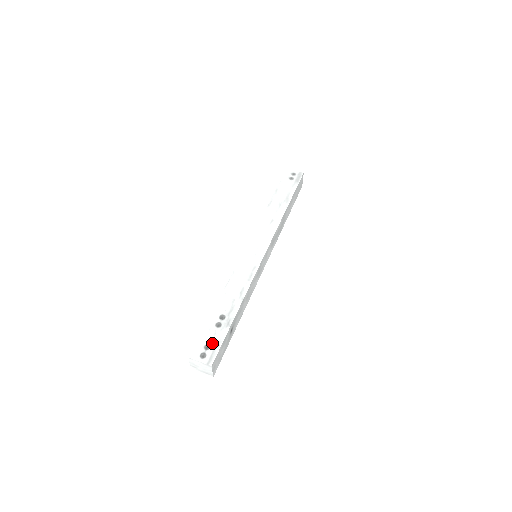
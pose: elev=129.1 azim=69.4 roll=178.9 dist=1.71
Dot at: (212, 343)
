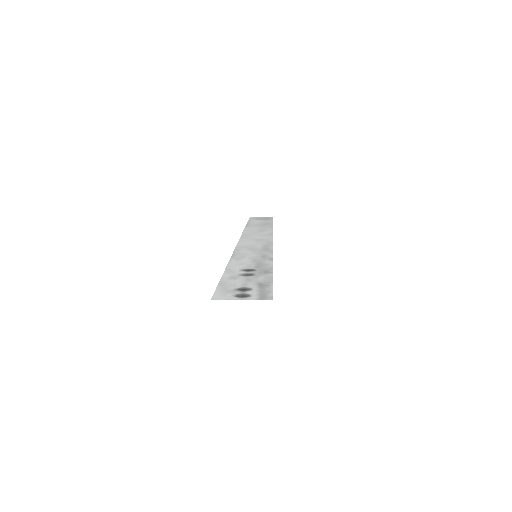
Dot at: (251, 285)
